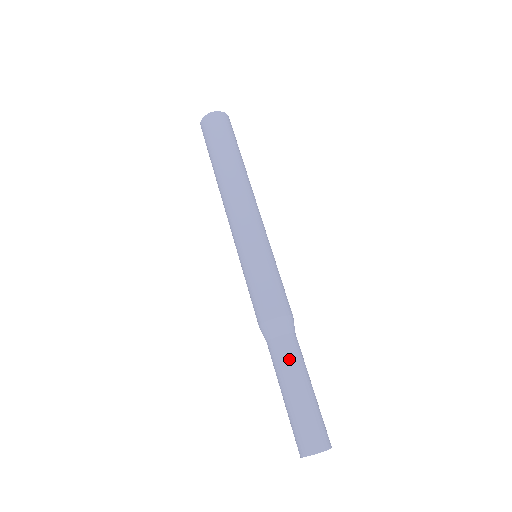
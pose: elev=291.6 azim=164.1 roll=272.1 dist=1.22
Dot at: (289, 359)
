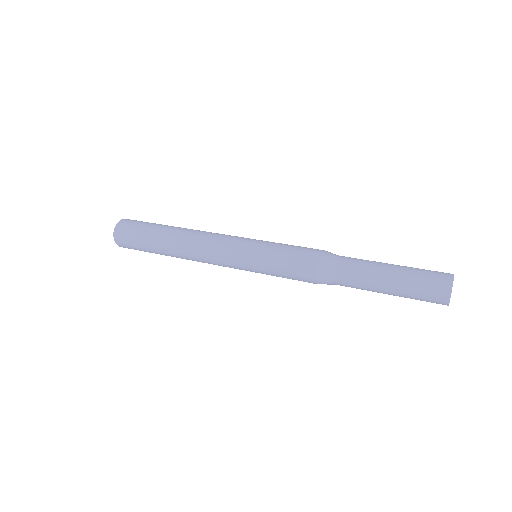
Dot at: occluded
